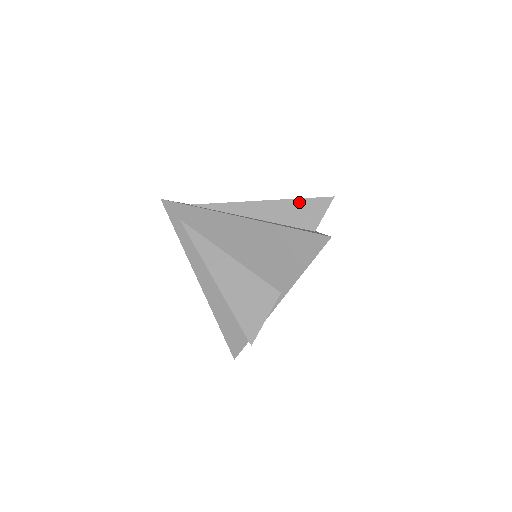
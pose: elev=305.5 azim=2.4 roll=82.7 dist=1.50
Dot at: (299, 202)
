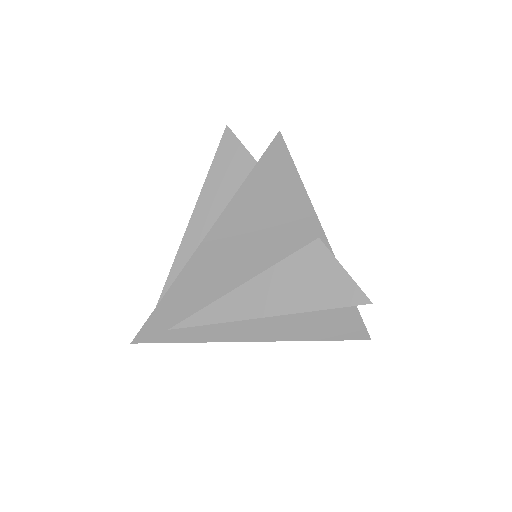
Dot at: (214, 171)
